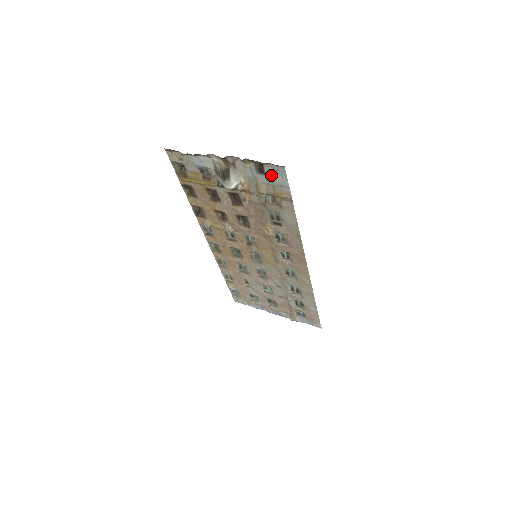
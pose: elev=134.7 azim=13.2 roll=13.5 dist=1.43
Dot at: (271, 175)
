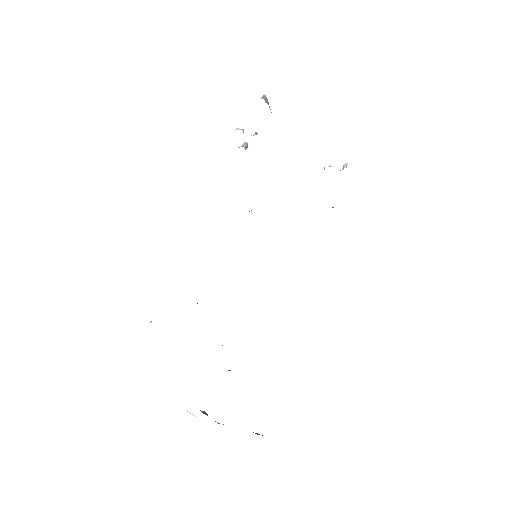
Dot at: occluded
